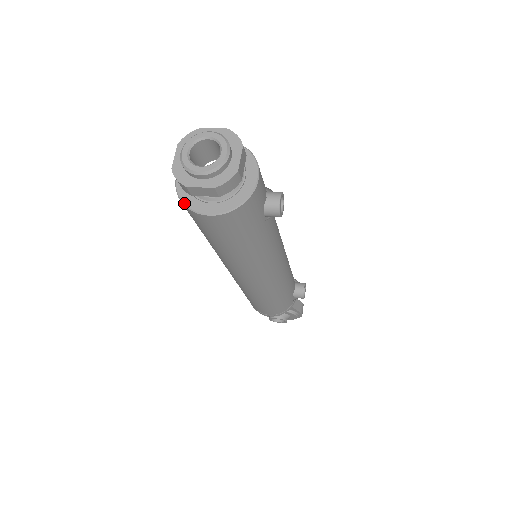
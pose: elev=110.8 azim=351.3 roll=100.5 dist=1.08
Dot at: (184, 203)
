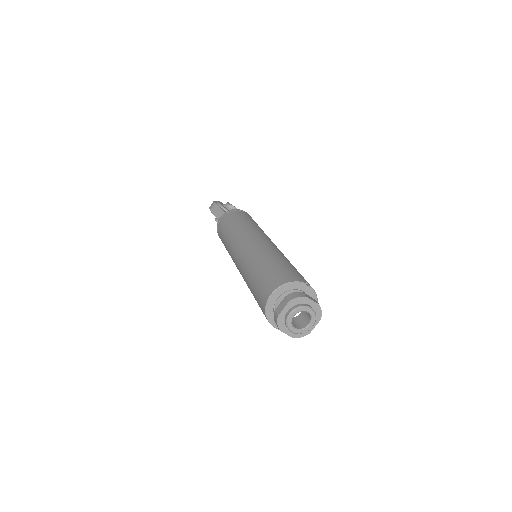
Dot at: (267, 316)
